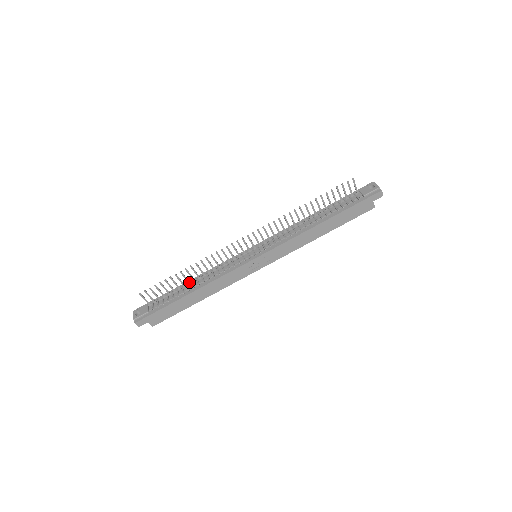
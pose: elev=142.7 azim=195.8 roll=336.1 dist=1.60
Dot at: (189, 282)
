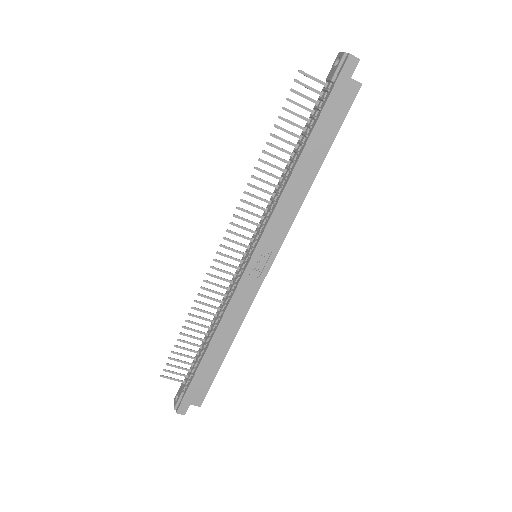
Dot at: (205, 333)
